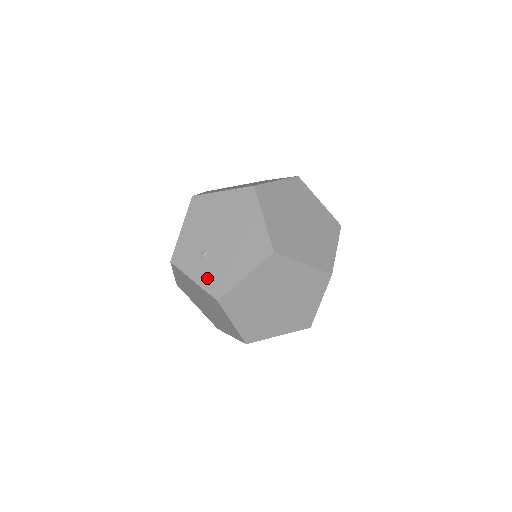
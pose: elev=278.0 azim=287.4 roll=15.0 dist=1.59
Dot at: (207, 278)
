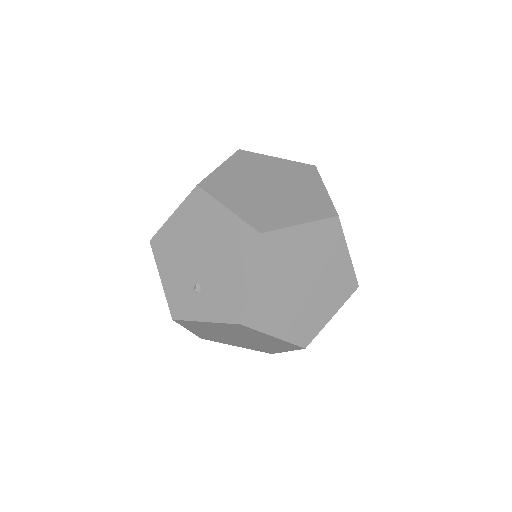
Dot at: (216, 309)
